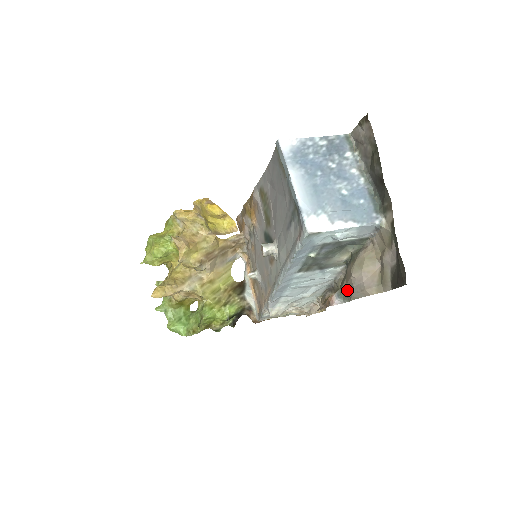
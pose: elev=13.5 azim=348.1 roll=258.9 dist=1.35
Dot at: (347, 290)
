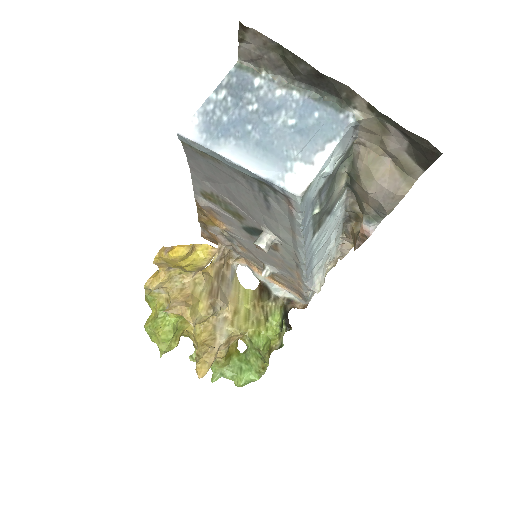
Dot at: (374, 210)
